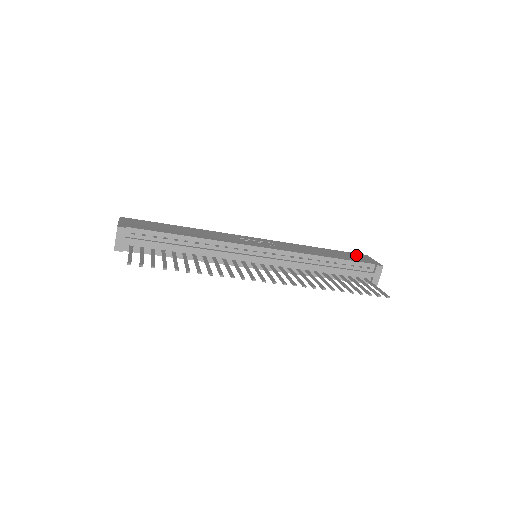
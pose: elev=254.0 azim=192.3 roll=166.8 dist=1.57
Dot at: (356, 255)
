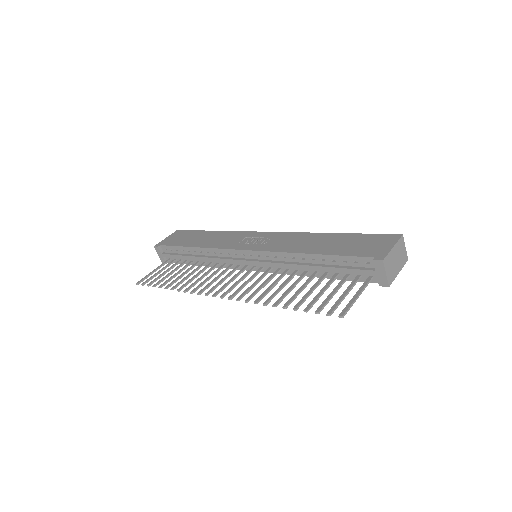
Dot at: (374, 239)
